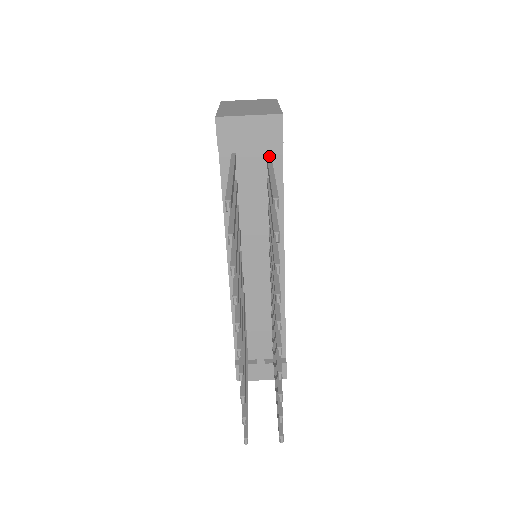
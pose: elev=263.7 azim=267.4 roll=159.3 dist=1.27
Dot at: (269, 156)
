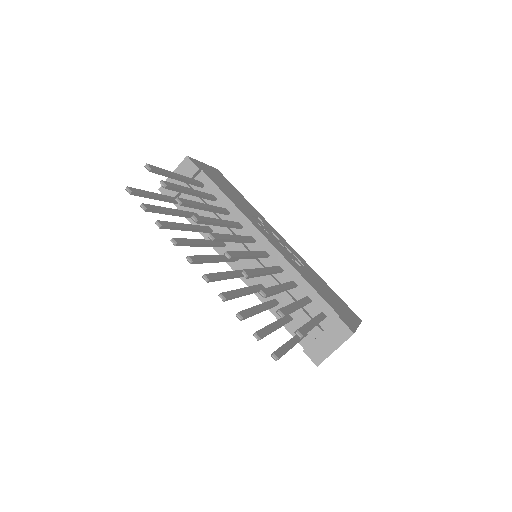
Dot at: occluded
